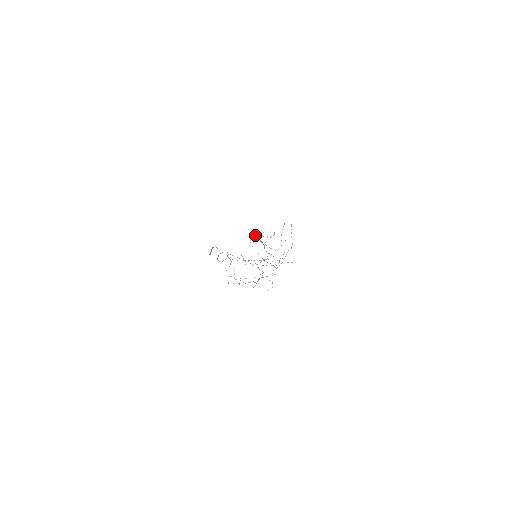
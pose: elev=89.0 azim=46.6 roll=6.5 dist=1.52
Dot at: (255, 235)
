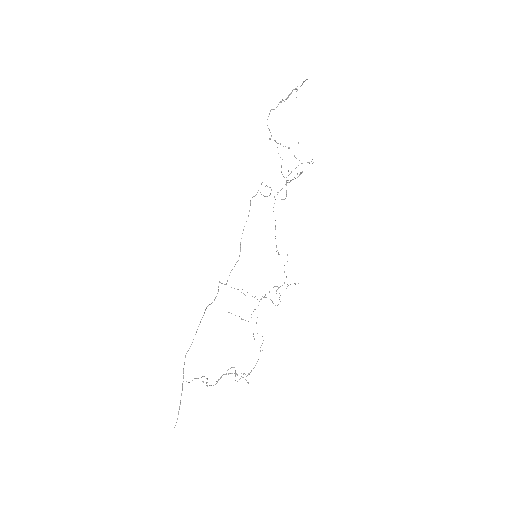
Dot at: occluded
